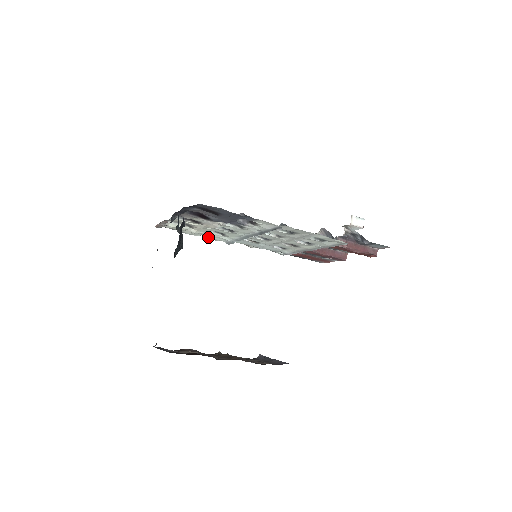
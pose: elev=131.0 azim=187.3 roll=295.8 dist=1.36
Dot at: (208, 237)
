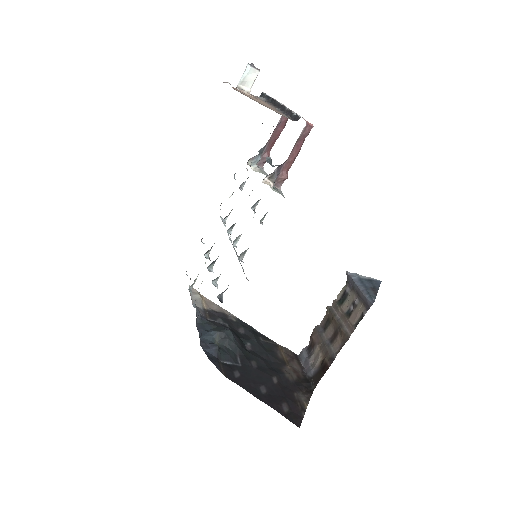
Dot at: occluded
